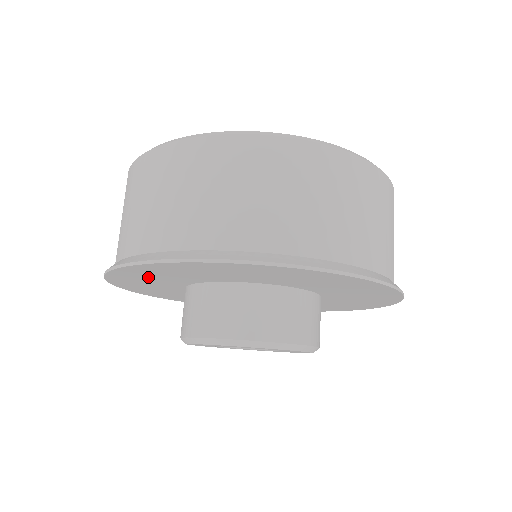
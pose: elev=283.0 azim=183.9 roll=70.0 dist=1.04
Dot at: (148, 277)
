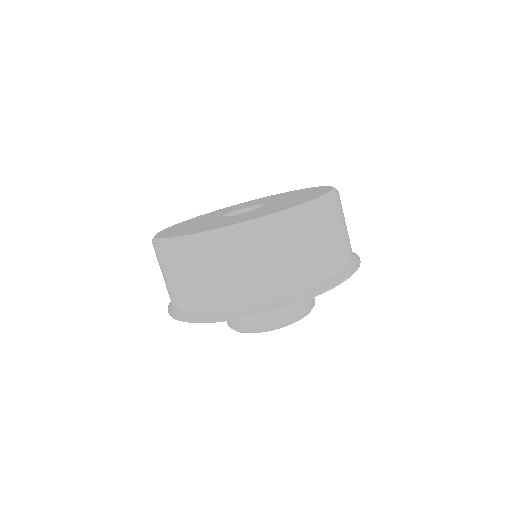
Dot at: occluded
